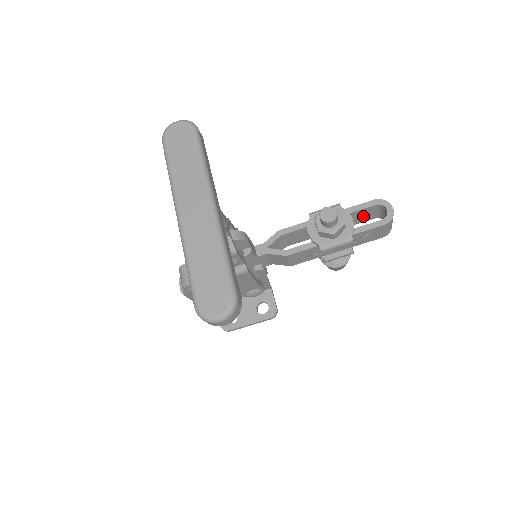
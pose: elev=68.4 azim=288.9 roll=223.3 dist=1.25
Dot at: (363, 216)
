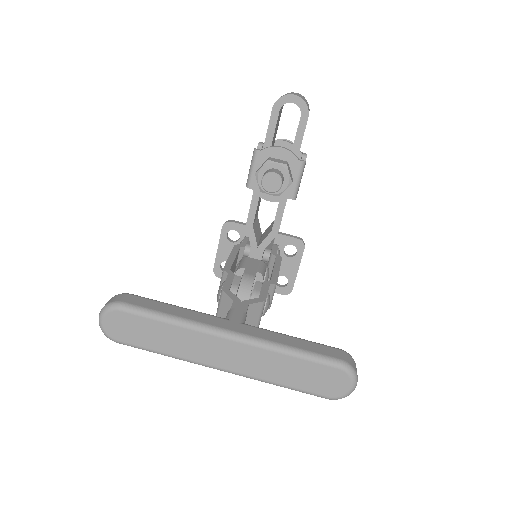
Dot at: (277, 125)
